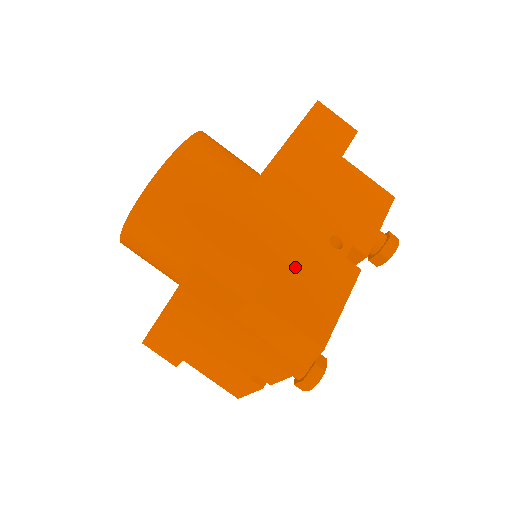
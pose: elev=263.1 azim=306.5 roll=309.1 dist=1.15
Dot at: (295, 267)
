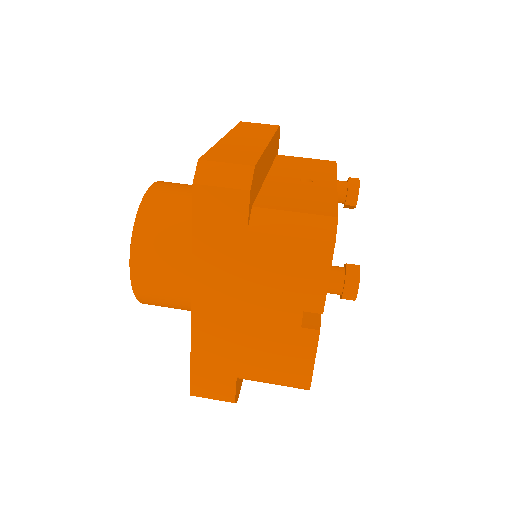
Dot at: (281, 192)
